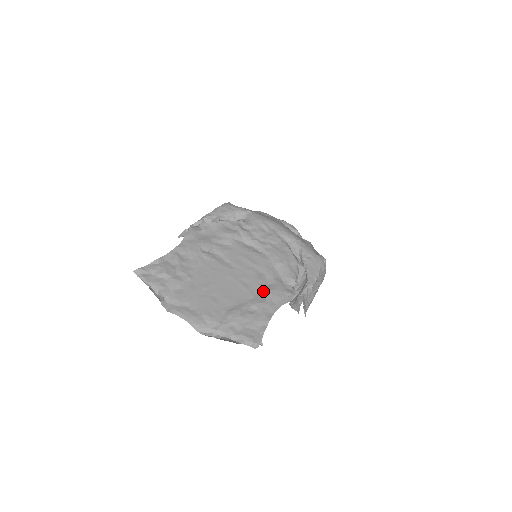
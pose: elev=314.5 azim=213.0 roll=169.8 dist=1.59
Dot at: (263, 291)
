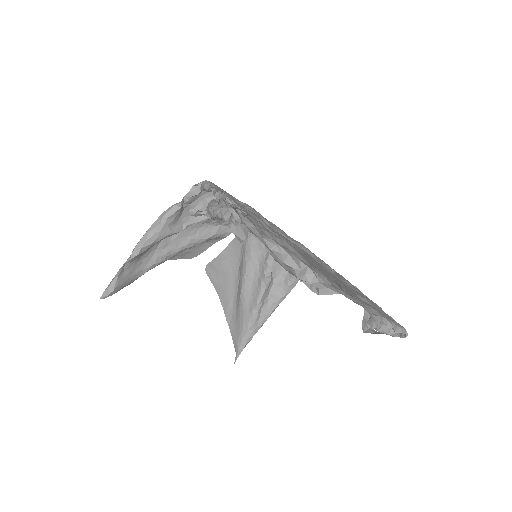
Dot at: (342, 278)
